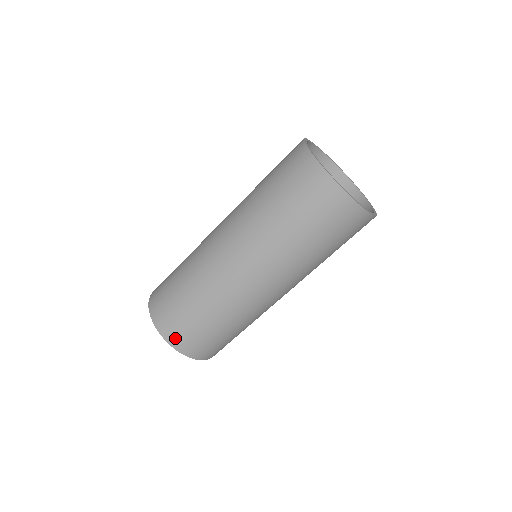
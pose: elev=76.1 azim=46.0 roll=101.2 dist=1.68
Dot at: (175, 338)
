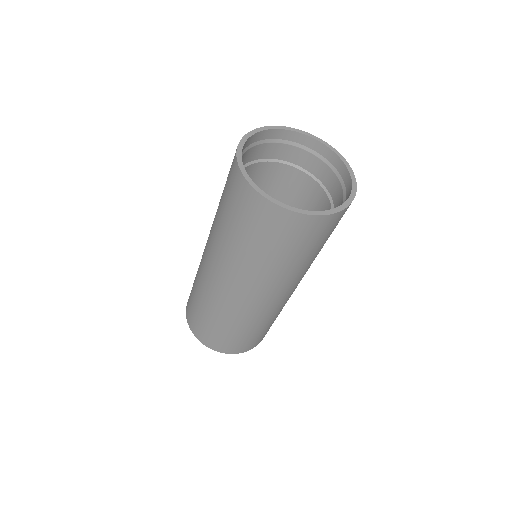
Dot at: (199, 335)
